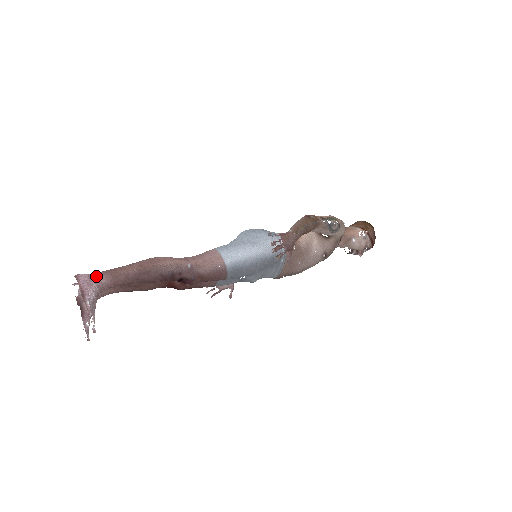
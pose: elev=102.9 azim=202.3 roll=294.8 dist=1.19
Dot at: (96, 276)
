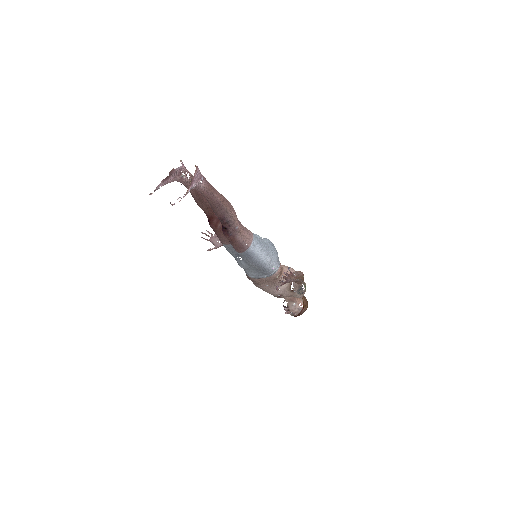
Dot at: (203, 179)
